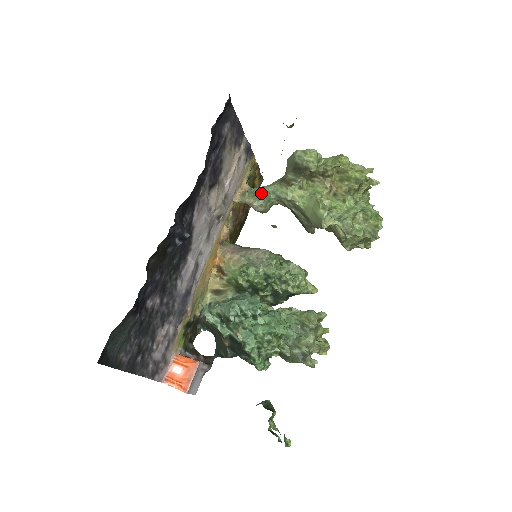
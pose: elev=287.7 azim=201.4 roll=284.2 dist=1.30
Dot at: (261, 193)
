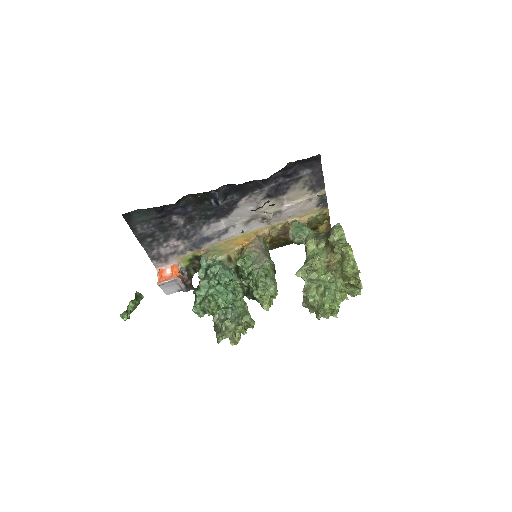
Dot at: (301, 229)
